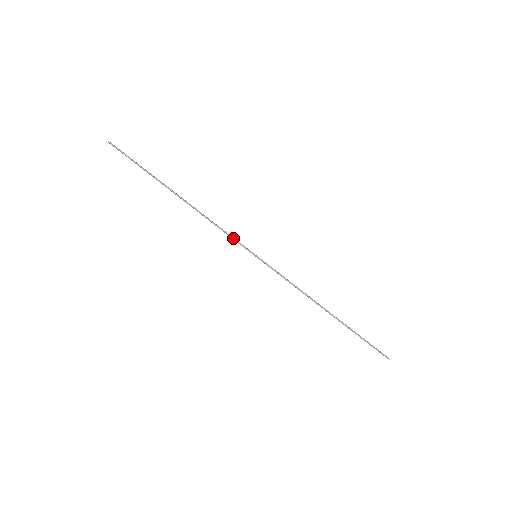
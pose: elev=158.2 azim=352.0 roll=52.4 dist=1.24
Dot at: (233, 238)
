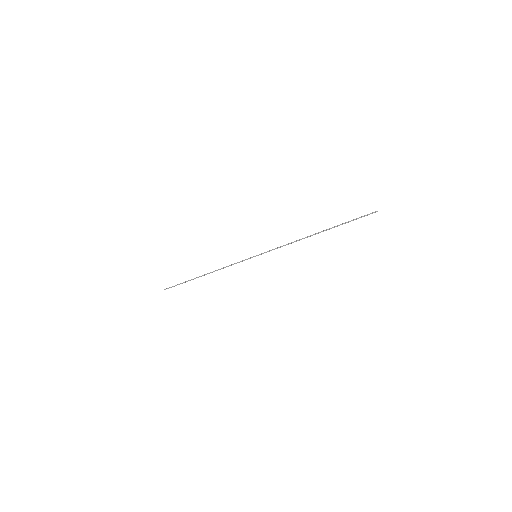
Dot at: (239, 262)
